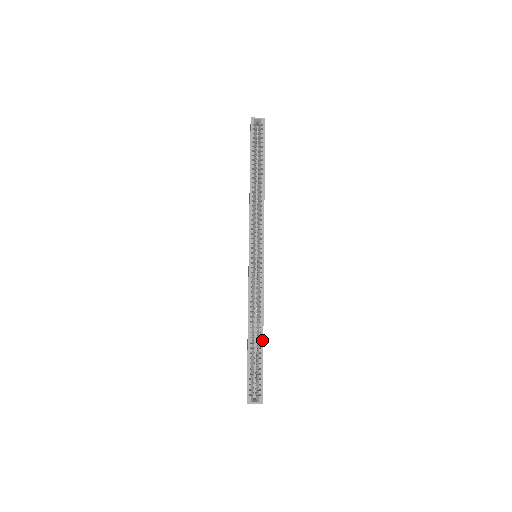
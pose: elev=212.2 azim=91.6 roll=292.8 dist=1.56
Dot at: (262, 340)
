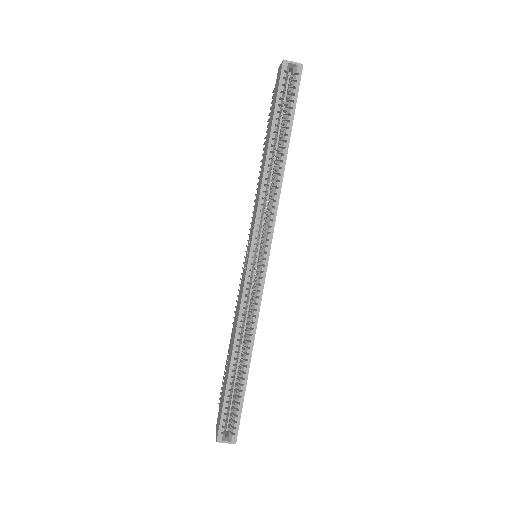
Dot at: (248, 369)
